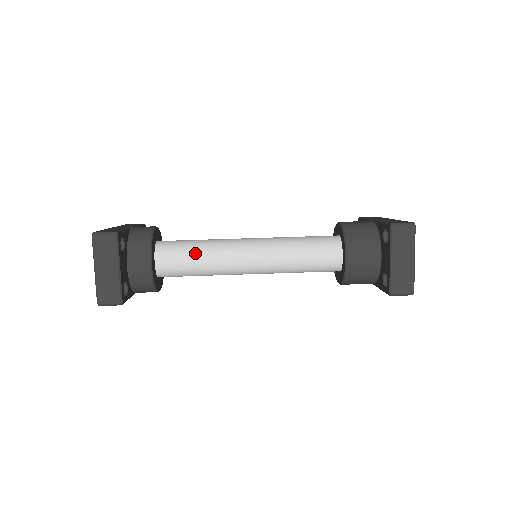
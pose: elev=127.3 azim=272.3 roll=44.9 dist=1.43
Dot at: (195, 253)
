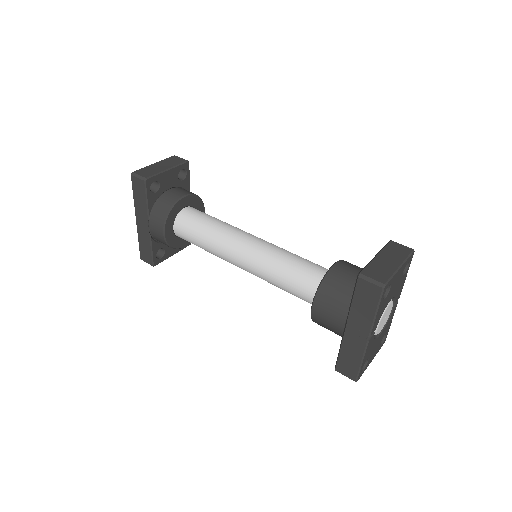
Dot at: (216, 219)
